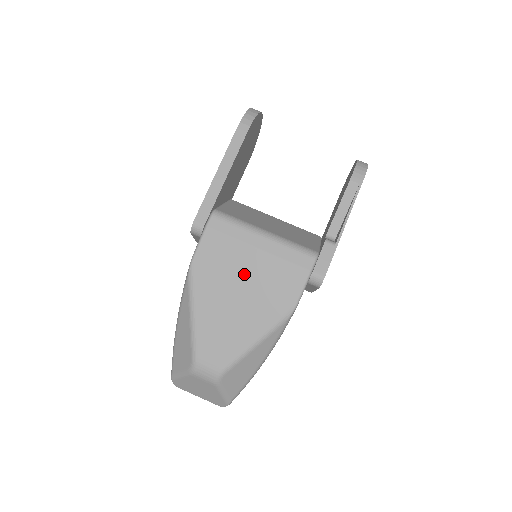
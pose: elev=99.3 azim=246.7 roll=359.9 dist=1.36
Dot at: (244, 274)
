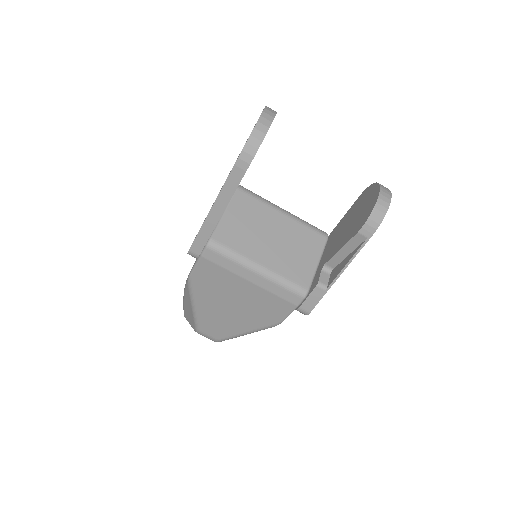
Dot at: (237, 294)
